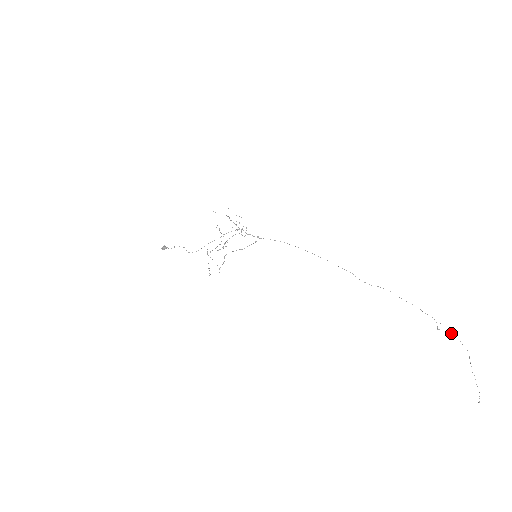
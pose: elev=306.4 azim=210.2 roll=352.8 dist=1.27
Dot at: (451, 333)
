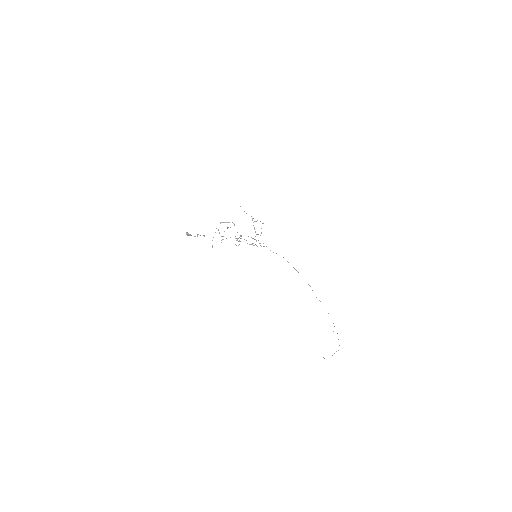
Dot at: occluded
